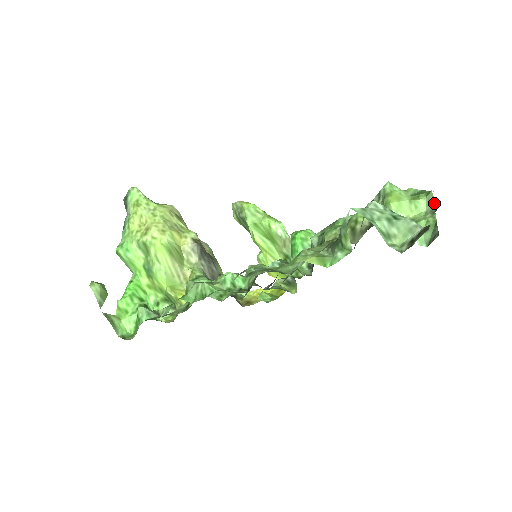
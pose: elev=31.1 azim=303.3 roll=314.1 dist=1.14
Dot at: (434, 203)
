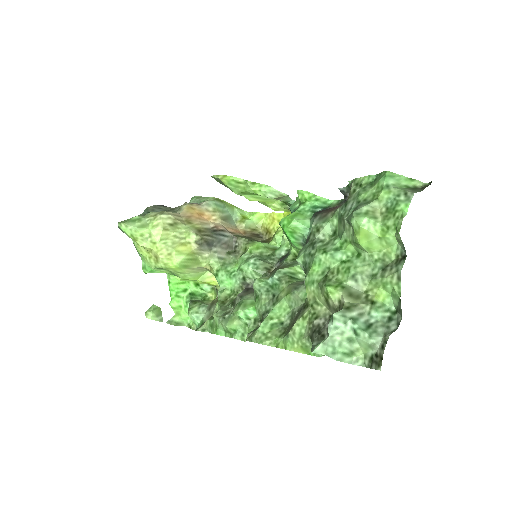
Dot at: (403, 246)
